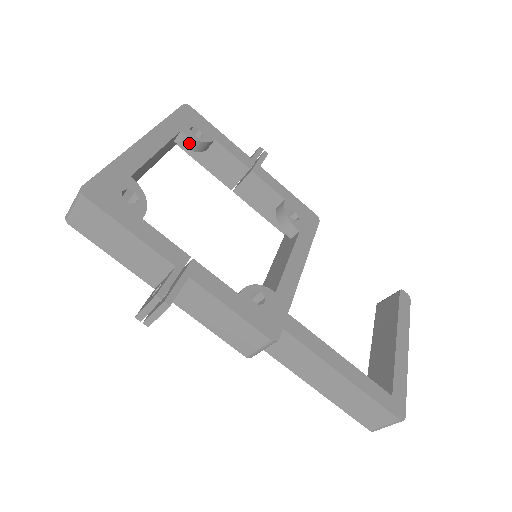
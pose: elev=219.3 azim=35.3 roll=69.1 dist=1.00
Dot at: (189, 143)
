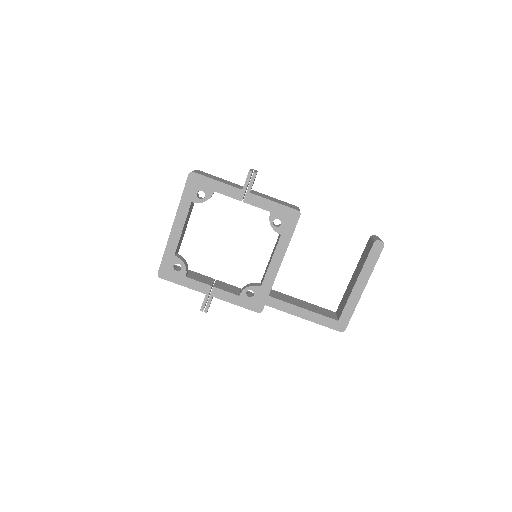
Dot at: (200, 202)
